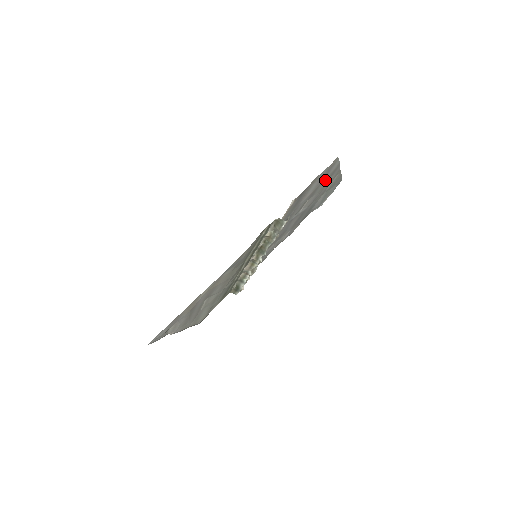
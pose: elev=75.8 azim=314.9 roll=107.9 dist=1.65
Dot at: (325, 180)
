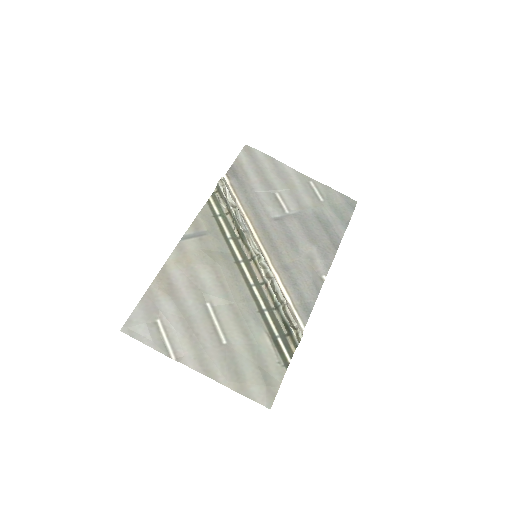
Dot at: (269, 171)
